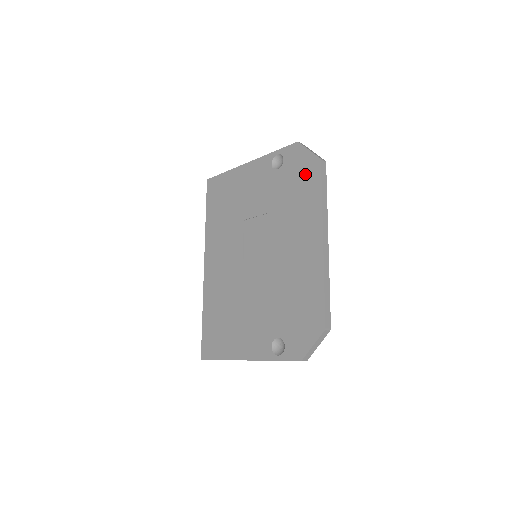
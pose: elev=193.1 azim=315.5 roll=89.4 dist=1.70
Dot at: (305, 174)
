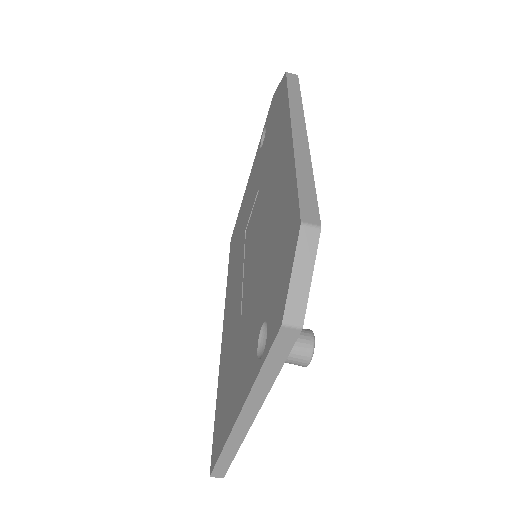
Dot at: (277, 105)
